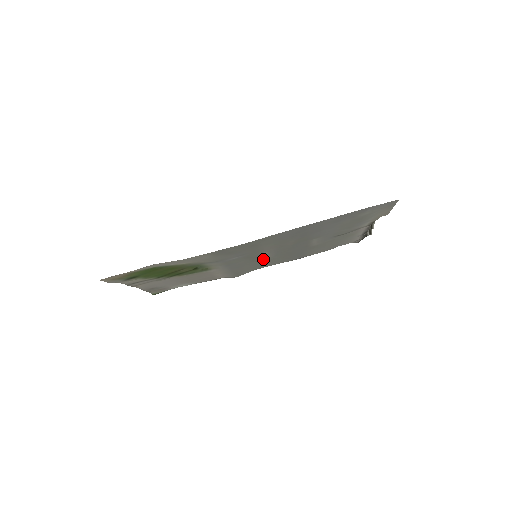
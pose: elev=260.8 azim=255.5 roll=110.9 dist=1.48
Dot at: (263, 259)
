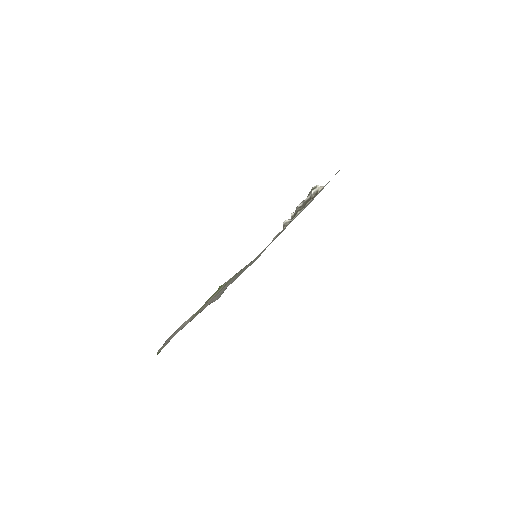
Dot at: (256, 259)
